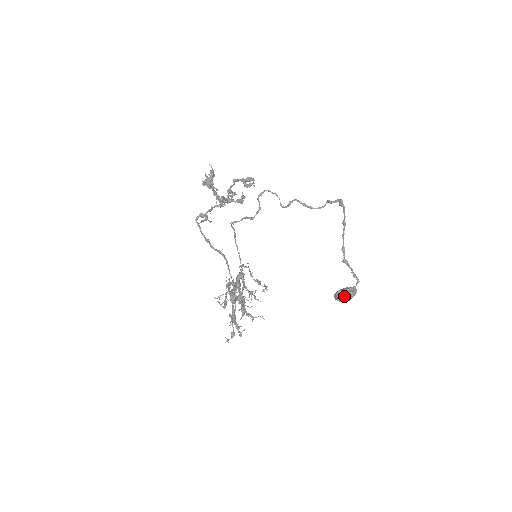
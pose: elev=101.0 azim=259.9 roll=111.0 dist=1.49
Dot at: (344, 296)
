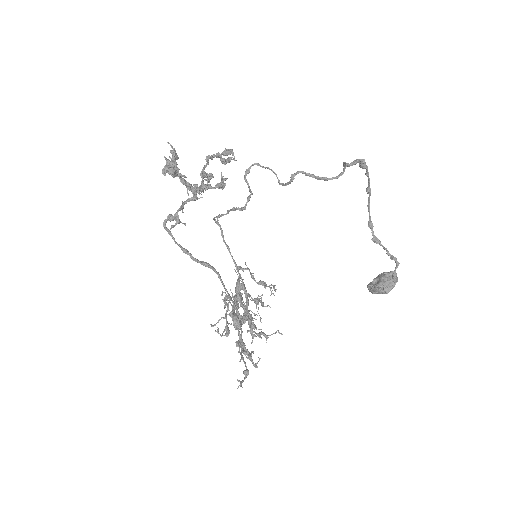
Dot at: (383, 287)
